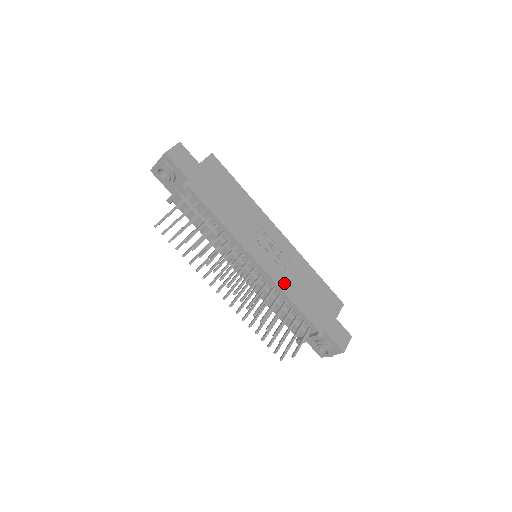
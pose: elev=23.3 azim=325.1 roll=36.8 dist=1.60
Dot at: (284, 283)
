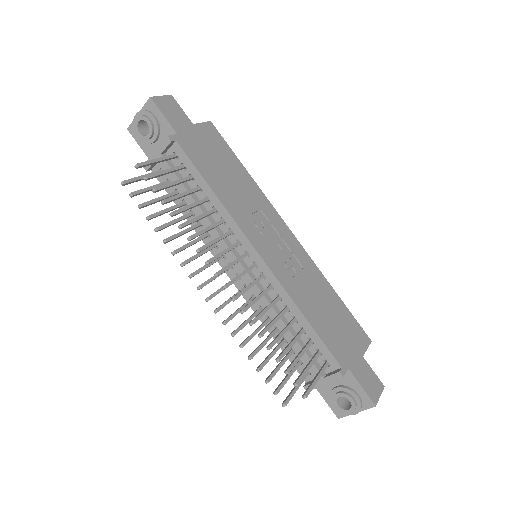
Dot at: (294, 291)
